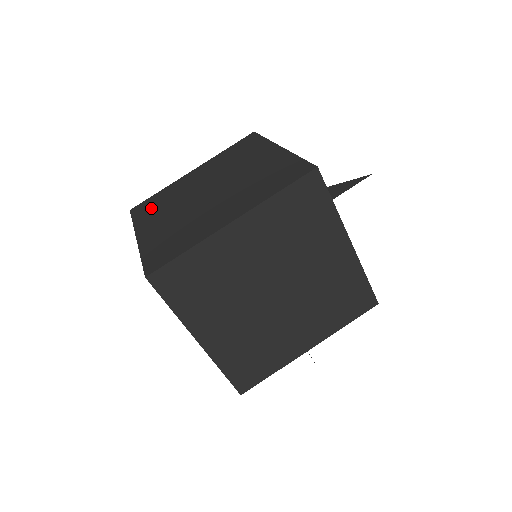
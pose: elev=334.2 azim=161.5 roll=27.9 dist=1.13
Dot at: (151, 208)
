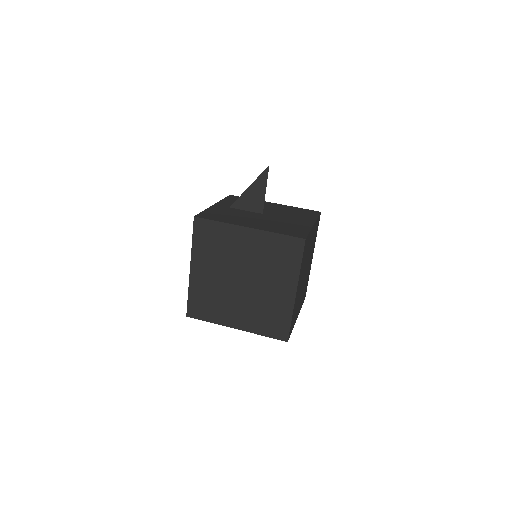
Dot at: (208, 308)
